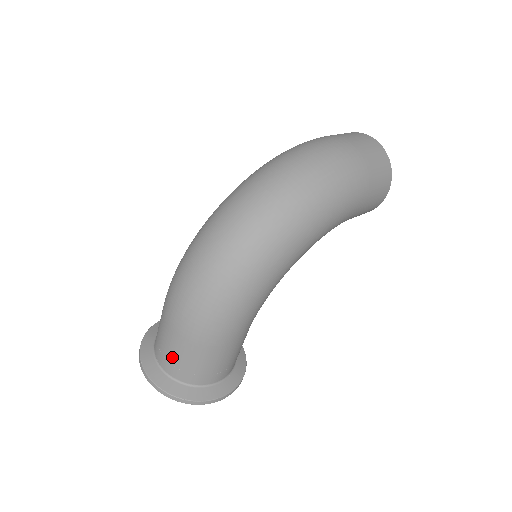
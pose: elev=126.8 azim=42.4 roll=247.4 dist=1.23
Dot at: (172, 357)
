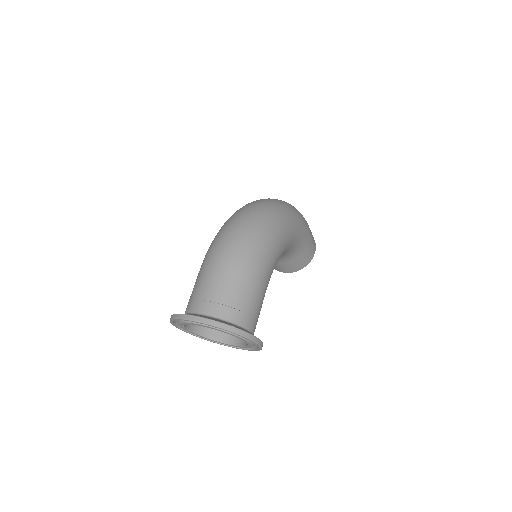
Dot at: (218, 294)
